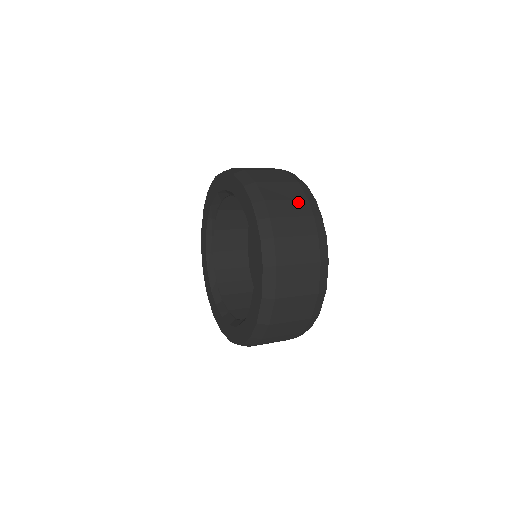
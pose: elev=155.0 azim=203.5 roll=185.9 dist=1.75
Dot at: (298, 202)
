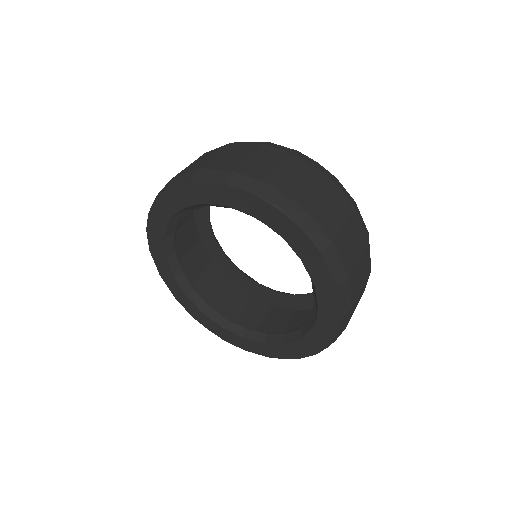
Dot at: (289, 162)
